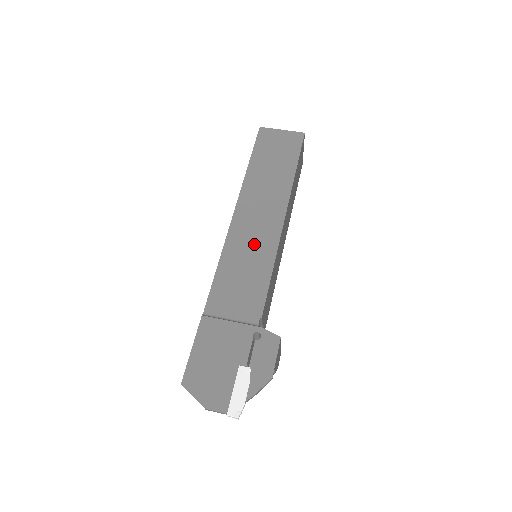
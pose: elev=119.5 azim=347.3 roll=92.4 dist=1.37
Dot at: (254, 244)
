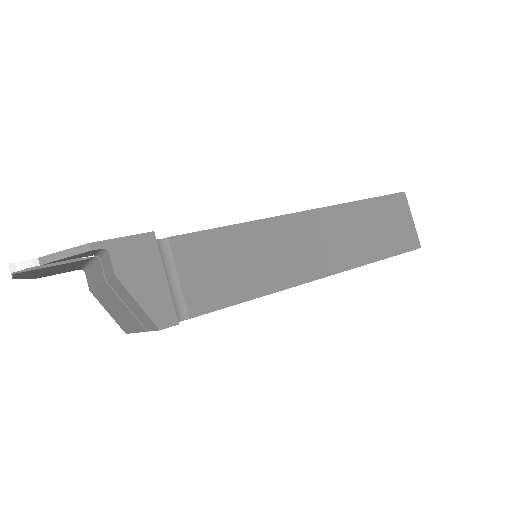
Dot at: occluded
